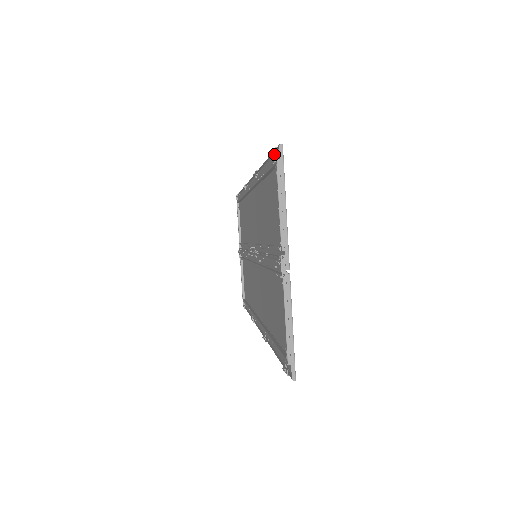
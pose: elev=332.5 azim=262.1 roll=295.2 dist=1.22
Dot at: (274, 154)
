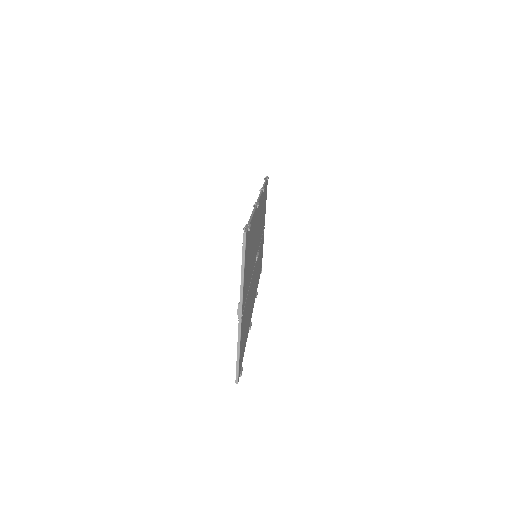
Dot at: occluded
